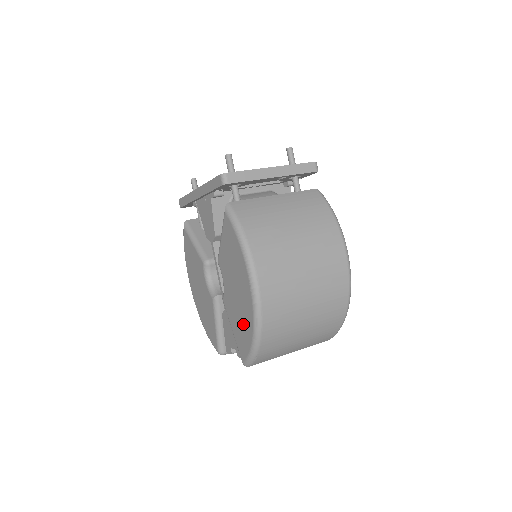
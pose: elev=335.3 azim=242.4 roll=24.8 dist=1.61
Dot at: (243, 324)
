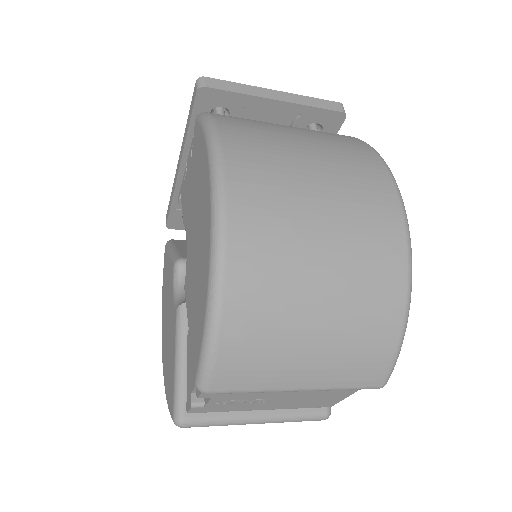
Dot at: (199, 284)
